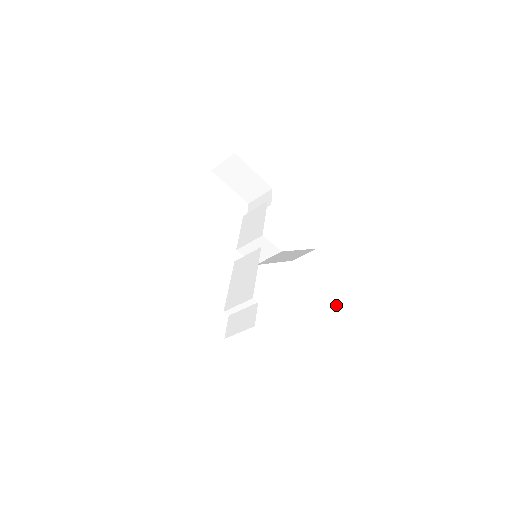
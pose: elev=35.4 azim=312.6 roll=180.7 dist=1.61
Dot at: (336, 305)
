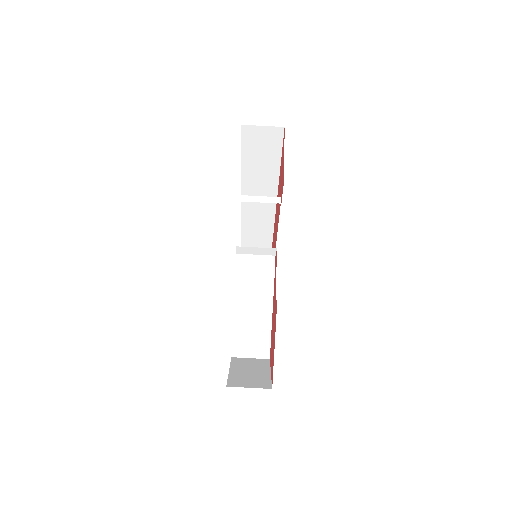
Dot at: (266, 387)
